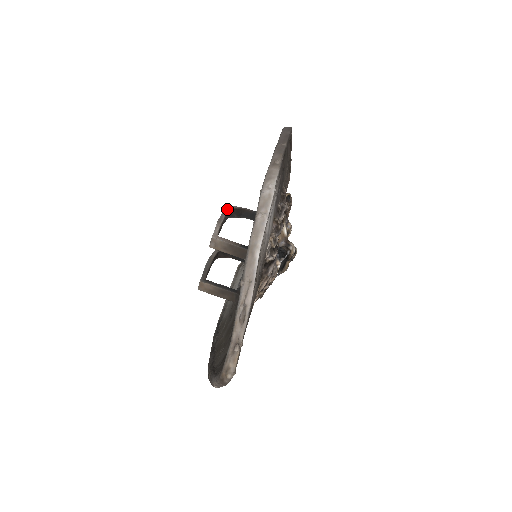
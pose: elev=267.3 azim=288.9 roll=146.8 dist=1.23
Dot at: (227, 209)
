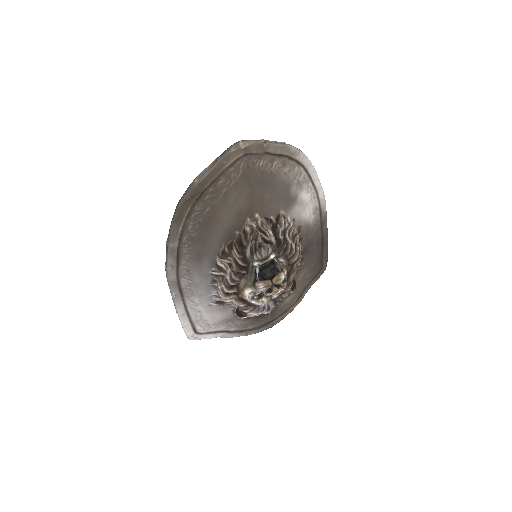
Dot at: occluded
